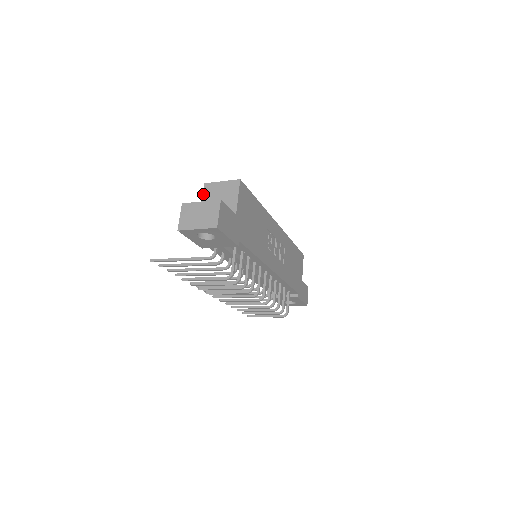
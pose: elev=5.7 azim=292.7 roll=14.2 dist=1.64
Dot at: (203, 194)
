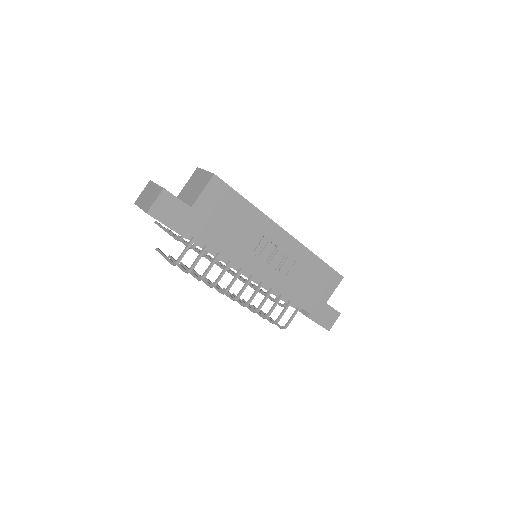
Dot at: (191, 177)
